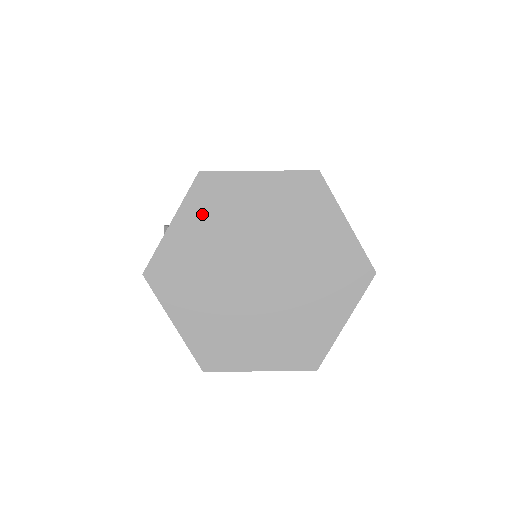
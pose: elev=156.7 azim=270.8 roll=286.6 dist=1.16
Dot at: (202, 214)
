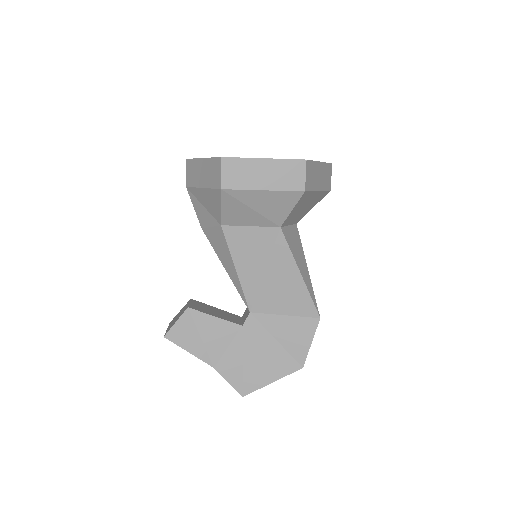
Dot at: occluded
